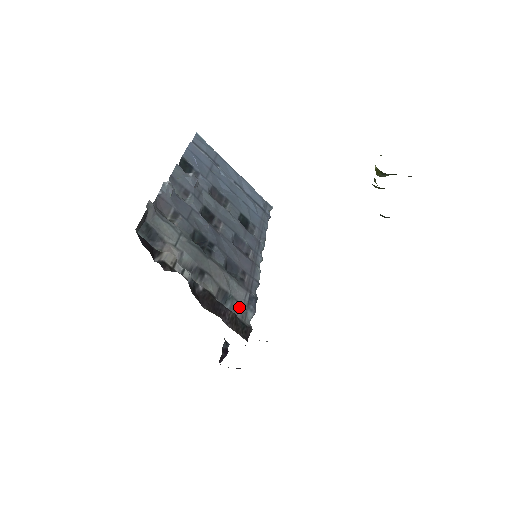
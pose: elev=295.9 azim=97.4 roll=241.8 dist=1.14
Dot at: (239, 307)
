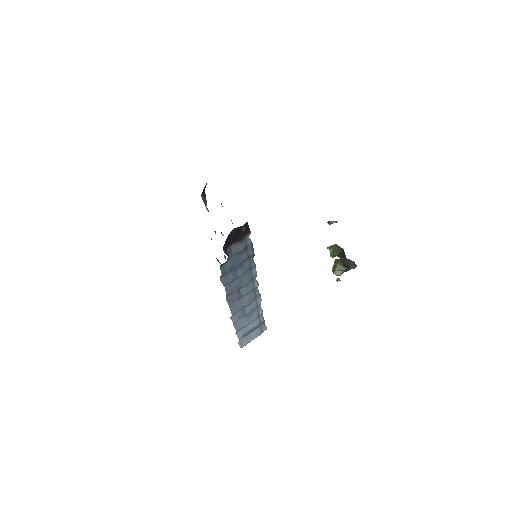
Dot at: occluded
